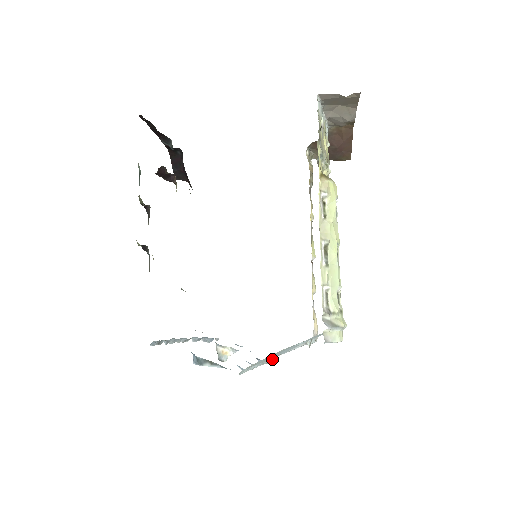
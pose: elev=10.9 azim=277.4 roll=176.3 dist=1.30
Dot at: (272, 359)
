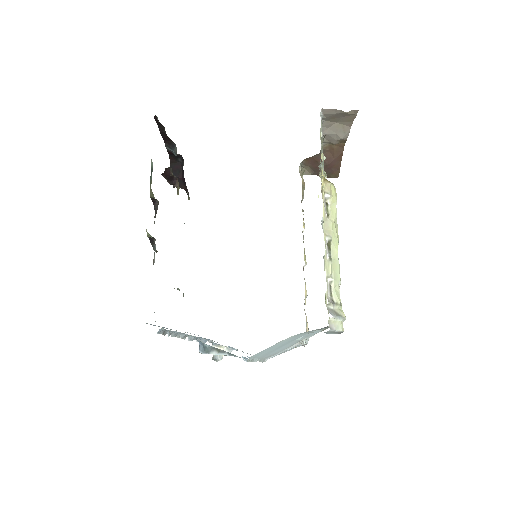
Dot at: occluded
